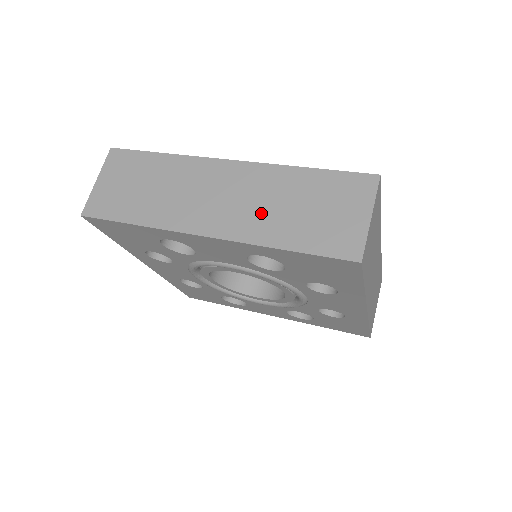
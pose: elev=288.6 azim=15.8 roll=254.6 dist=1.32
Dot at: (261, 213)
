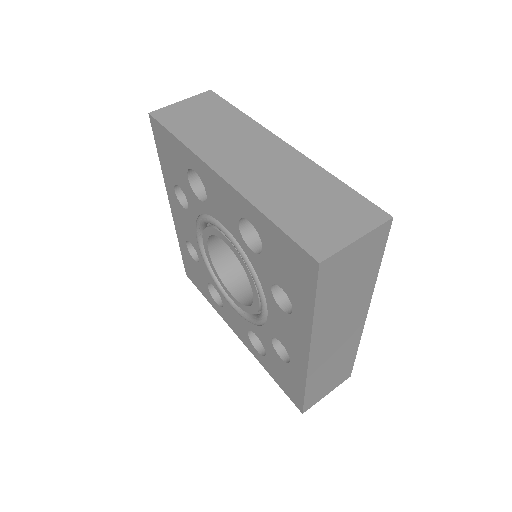
Dot at: (274, 185)
